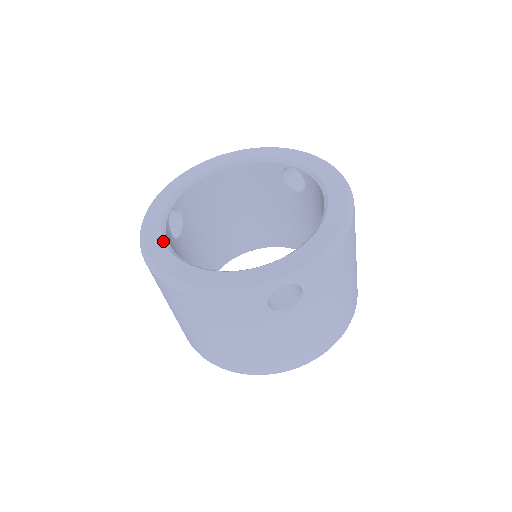
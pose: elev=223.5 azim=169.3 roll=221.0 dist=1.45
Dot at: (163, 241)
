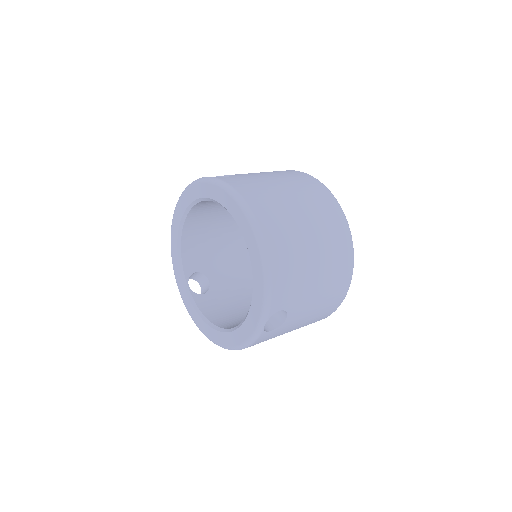
Dot at: (200, 317)
